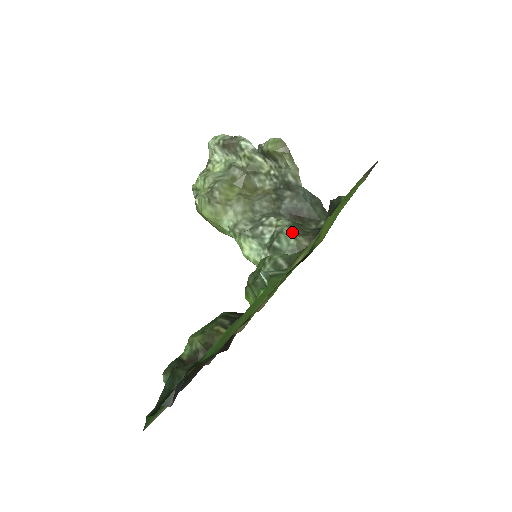
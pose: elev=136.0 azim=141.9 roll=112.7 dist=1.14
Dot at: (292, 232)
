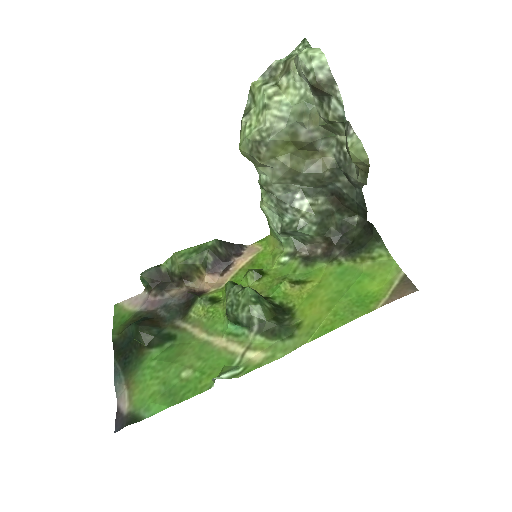
Dot at: (312, 231)
